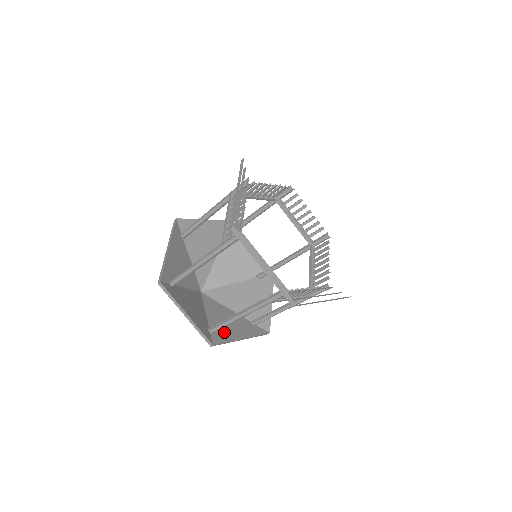
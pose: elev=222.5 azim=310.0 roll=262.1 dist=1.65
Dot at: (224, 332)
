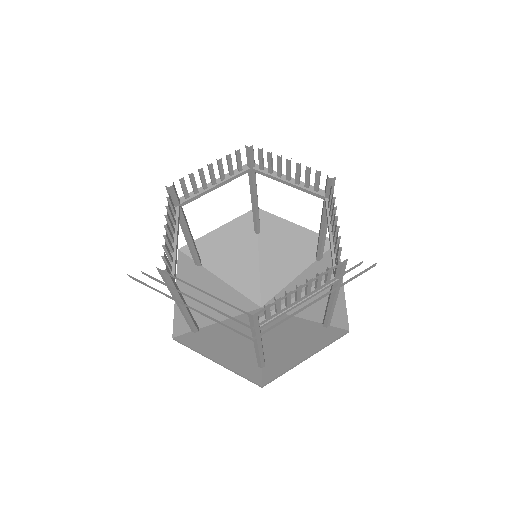
Dot at: (281, 358)
